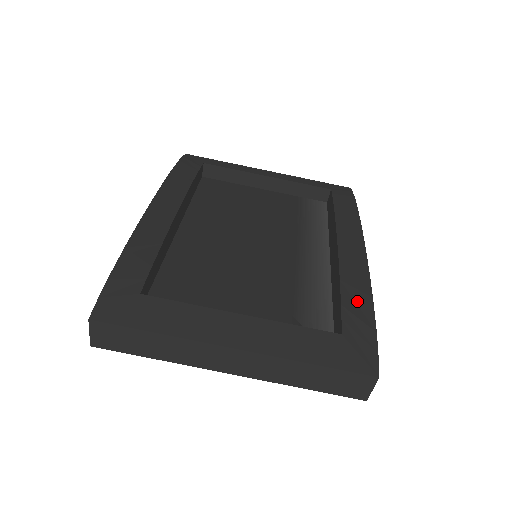
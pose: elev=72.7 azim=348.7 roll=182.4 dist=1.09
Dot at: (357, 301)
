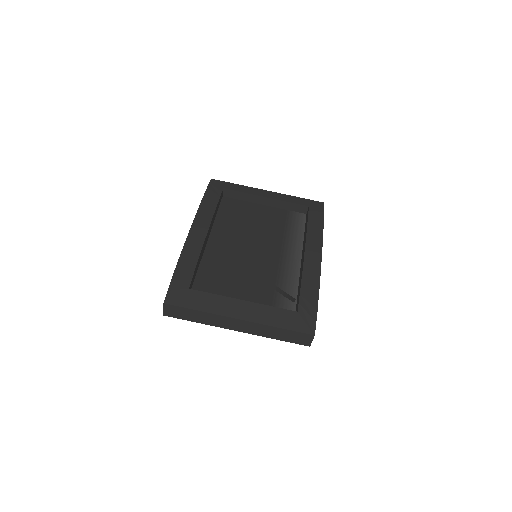
Dot at: (310, 292)
